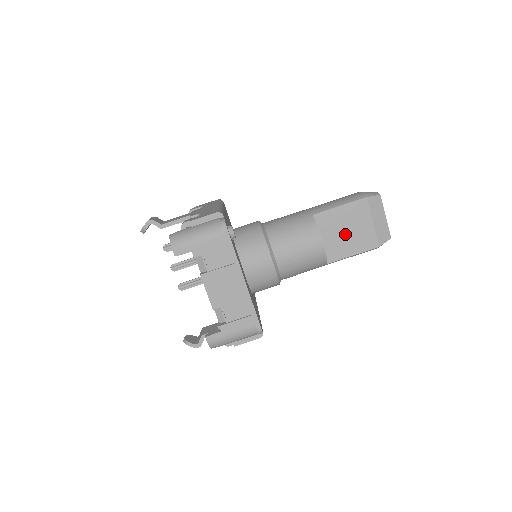
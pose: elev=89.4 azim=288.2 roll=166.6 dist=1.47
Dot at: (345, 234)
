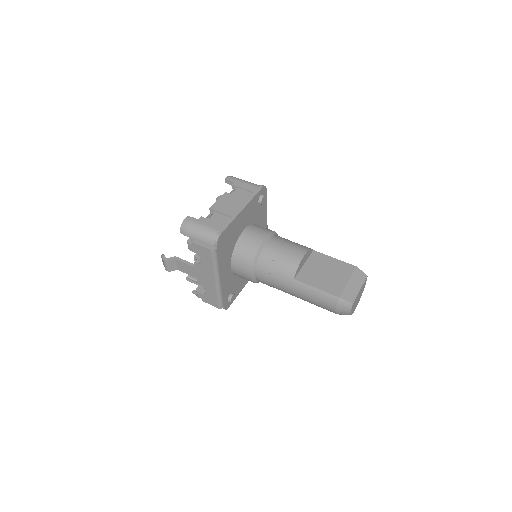
Dot at: (323, 273)
